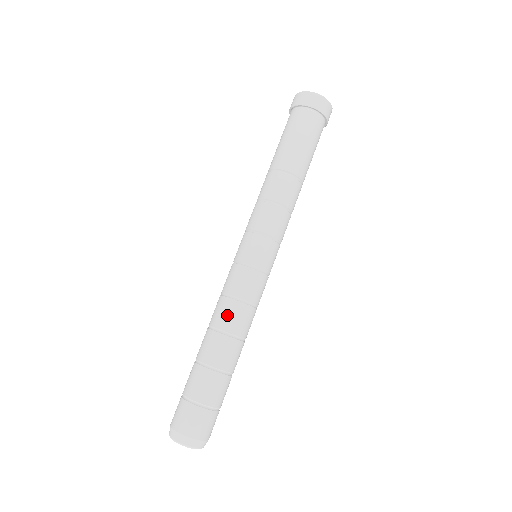
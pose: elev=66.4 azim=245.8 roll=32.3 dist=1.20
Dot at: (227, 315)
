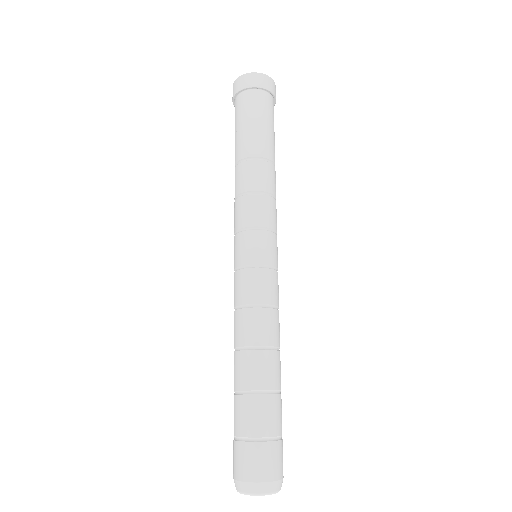
Dot at: (252, 327)
